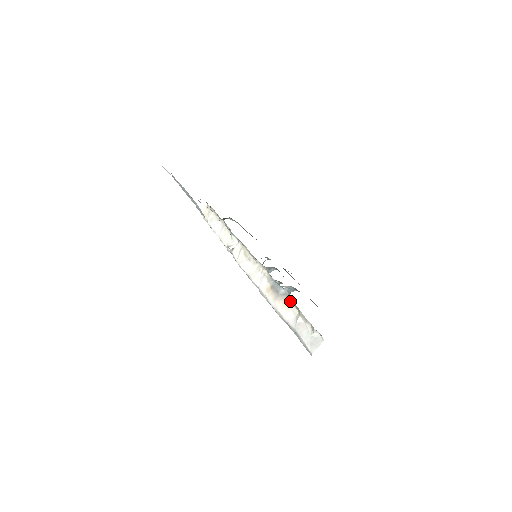
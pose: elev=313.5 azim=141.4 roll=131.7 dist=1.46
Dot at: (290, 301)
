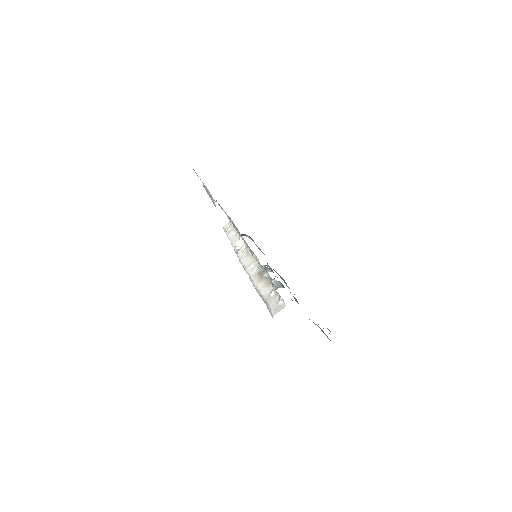
Dot at: (270, 282)
